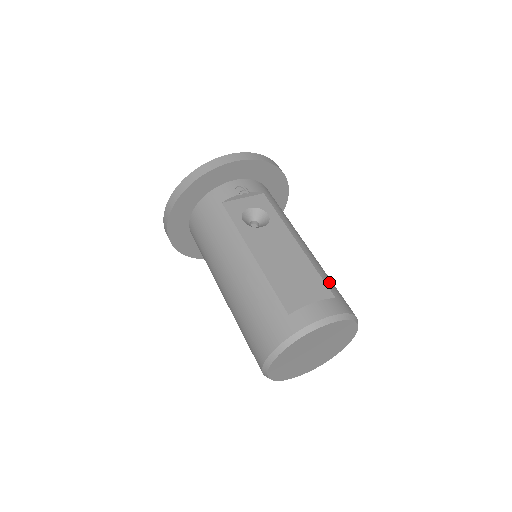
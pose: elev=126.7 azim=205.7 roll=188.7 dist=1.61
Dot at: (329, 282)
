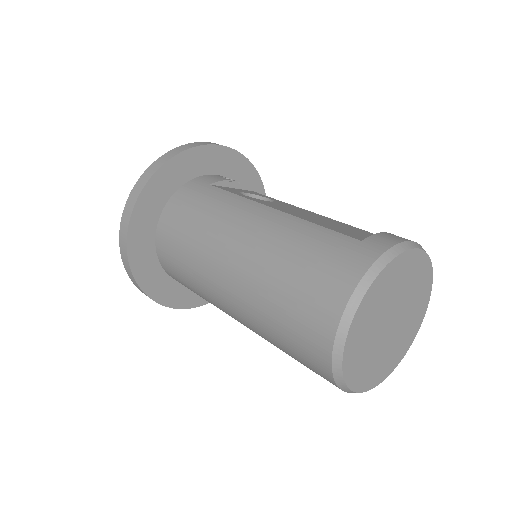
Dot at: occluded
